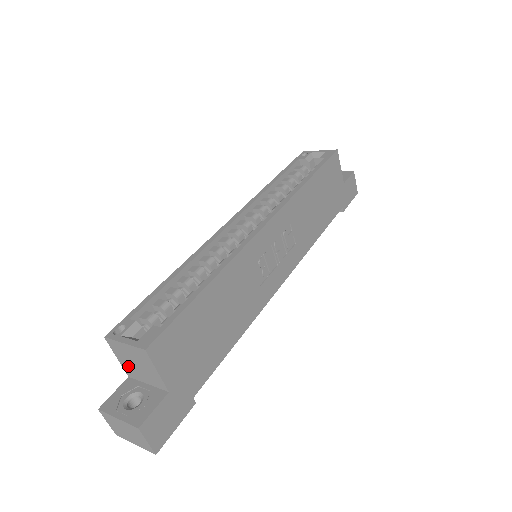
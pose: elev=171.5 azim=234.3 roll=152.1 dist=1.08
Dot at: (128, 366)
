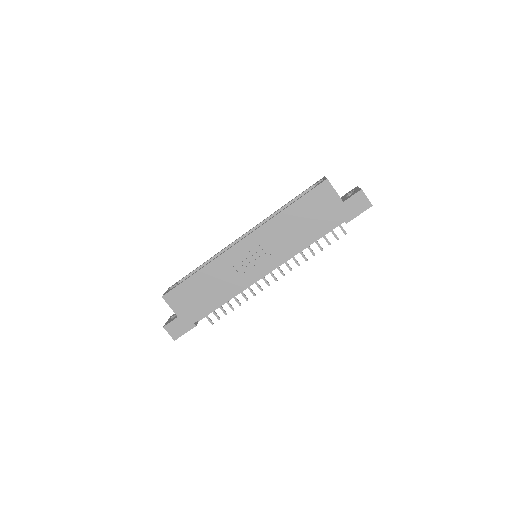
Dot at: occluded
